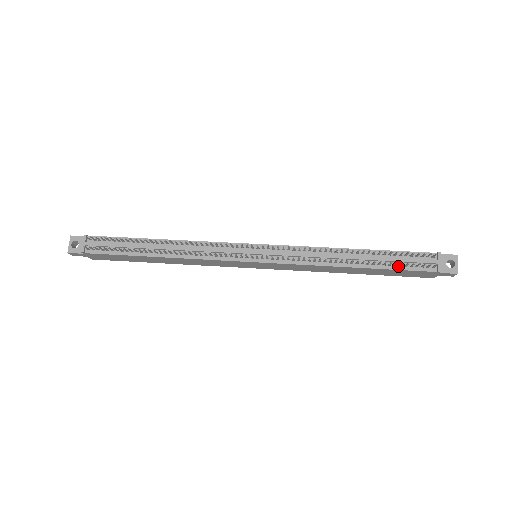
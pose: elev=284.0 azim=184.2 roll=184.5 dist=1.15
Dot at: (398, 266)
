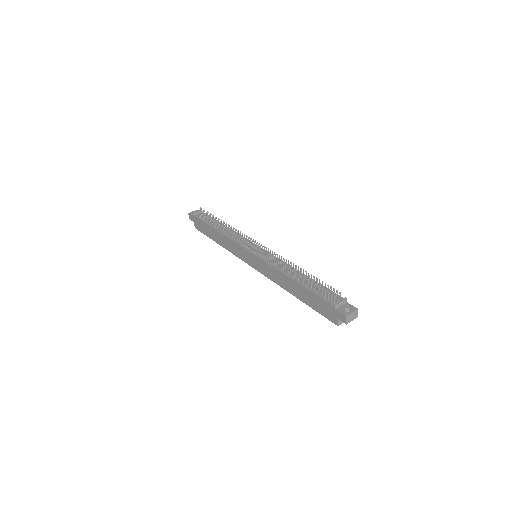
Dot at: (315, 291)
